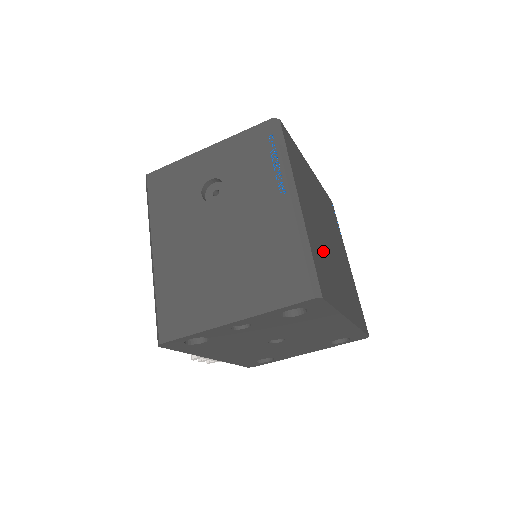
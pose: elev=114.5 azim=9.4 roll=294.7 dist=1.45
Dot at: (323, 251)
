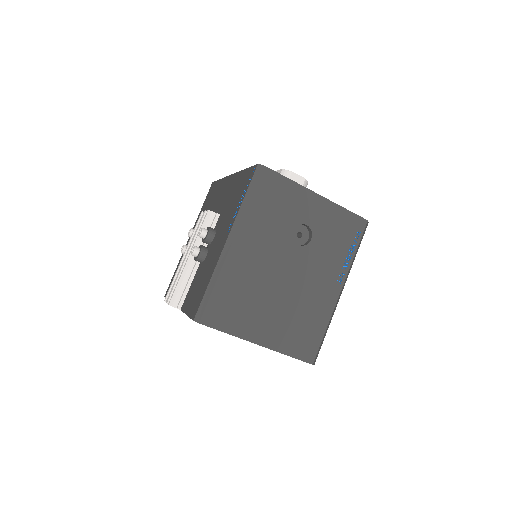
Dot at: occluded
